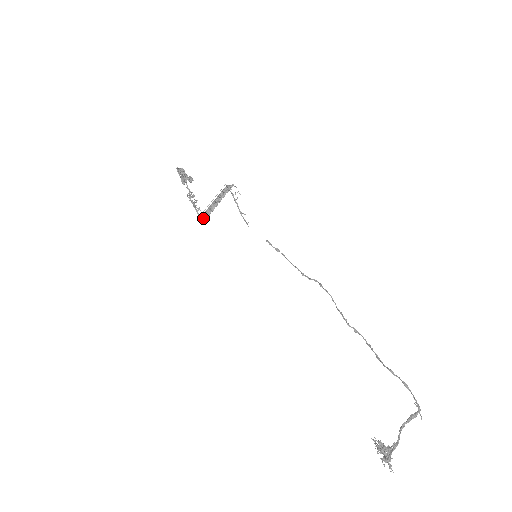
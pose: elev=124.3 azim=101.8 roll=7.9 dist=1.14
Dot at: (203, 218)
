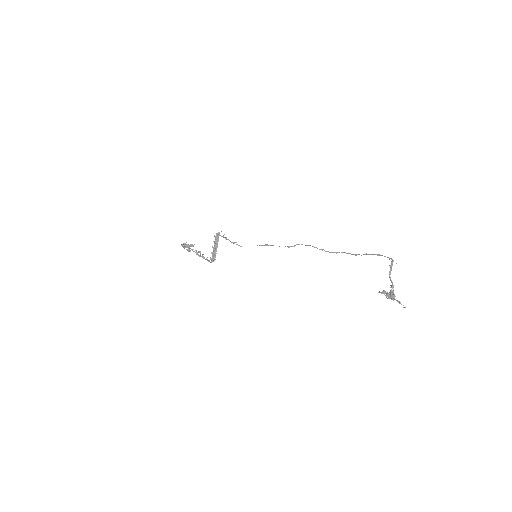
Dot at: (213, 261)
